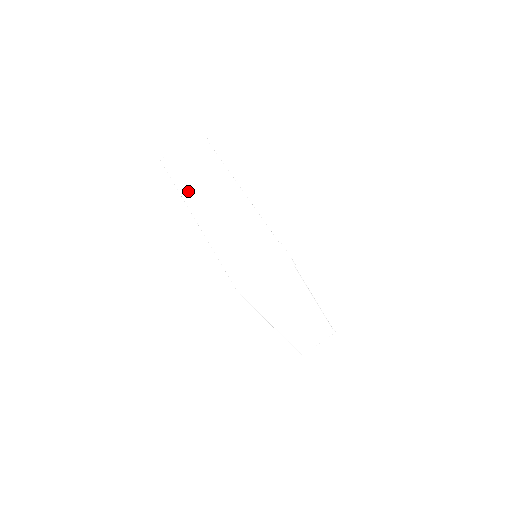
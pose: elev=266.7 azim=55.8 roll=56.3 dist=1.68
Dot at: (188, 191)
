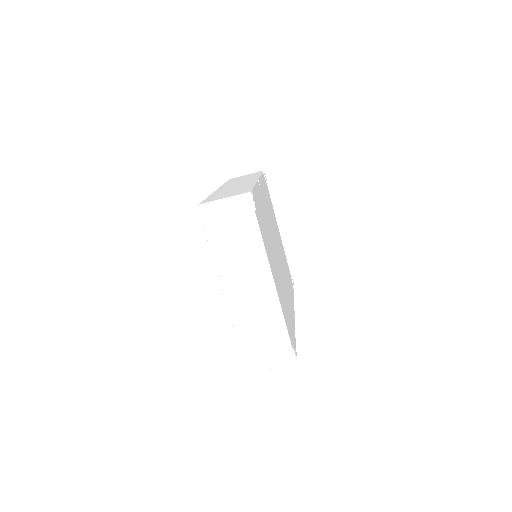
Dot at: (223, 263)
